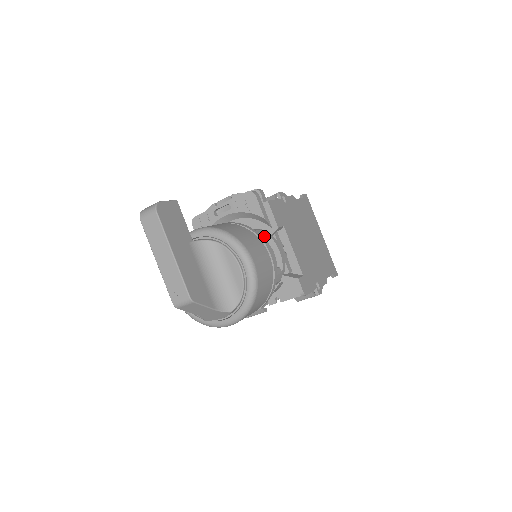
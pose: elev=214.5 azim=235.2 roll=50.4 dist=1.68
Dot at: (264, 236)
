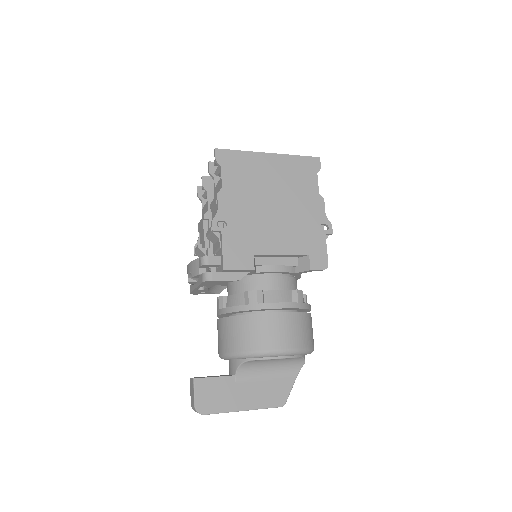
Dot at: (258, 298)
